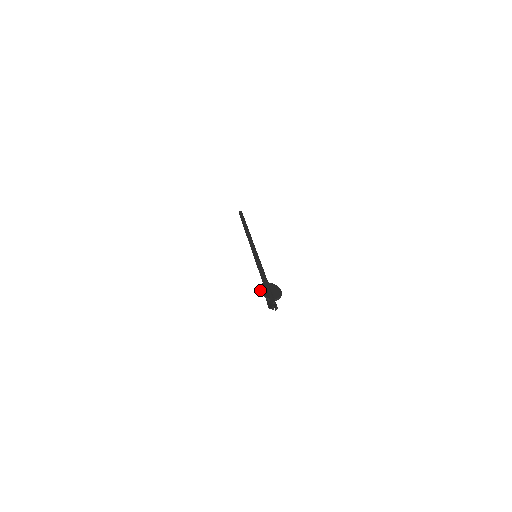
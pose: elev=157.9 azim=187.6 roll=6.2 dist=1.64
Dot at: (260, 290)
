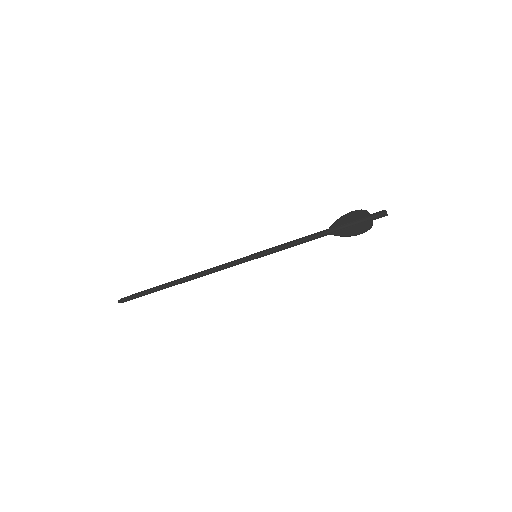
Dot at: (352, 211)
